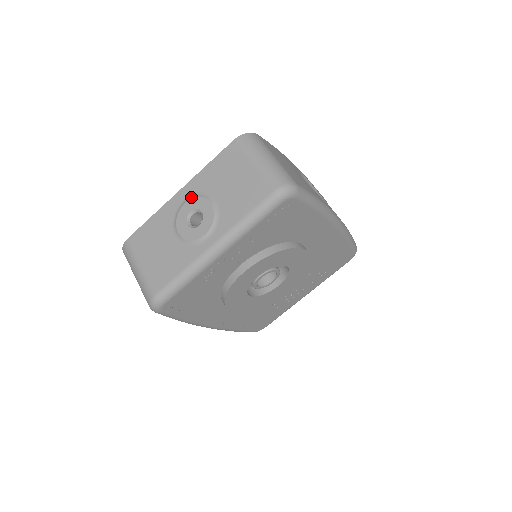
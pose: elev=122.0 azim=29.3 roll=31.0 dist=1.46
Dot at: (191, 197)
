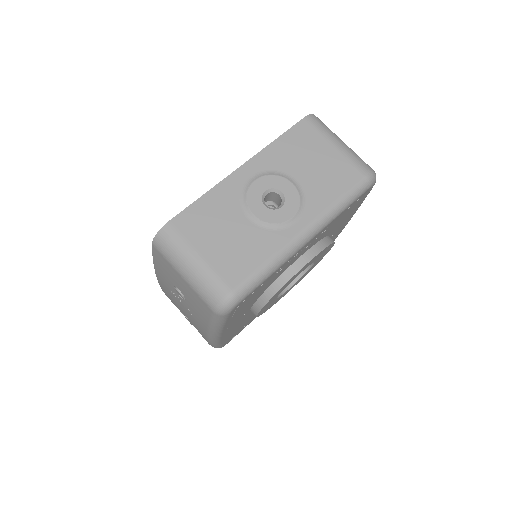
Dot at: (261, 174)
